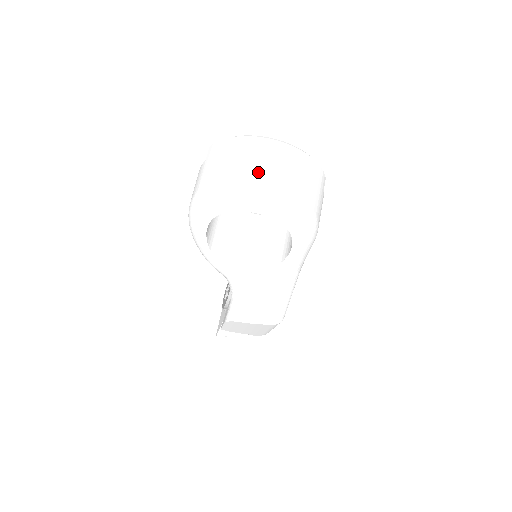
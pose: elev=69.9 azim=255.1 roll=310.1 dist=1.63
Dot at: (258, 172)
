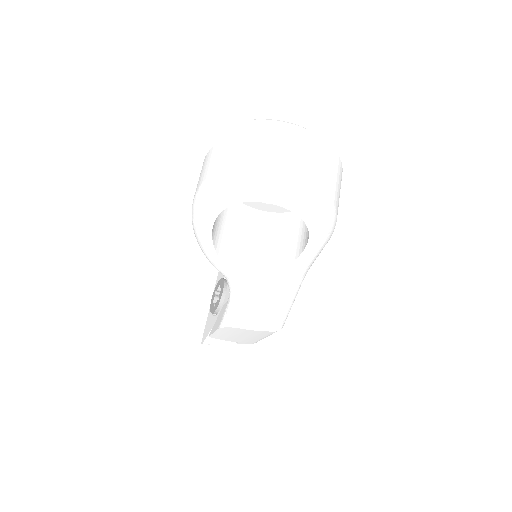
Dot at: (283, 159)
